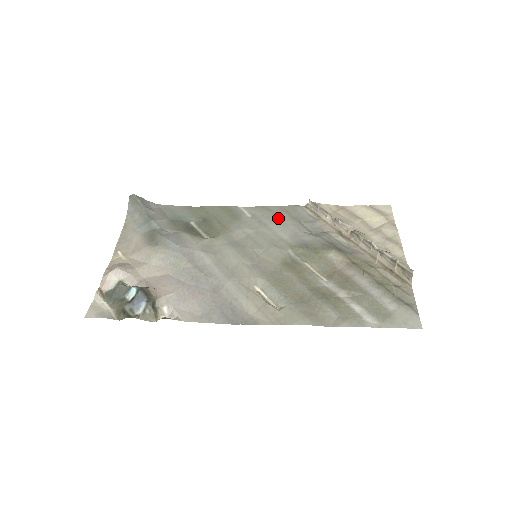
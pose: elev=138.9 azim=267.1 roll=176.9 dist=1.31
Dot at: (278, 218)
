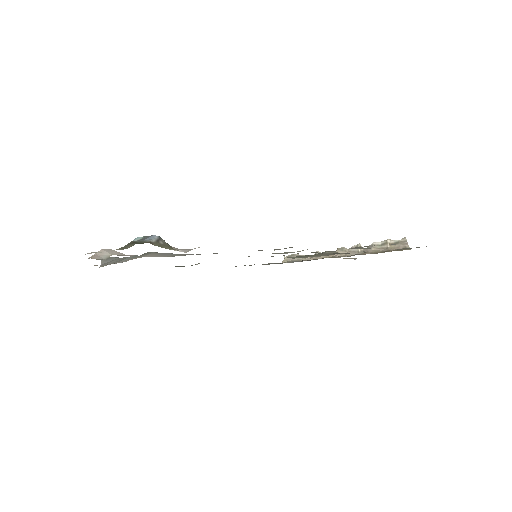
Dot at: occluded
